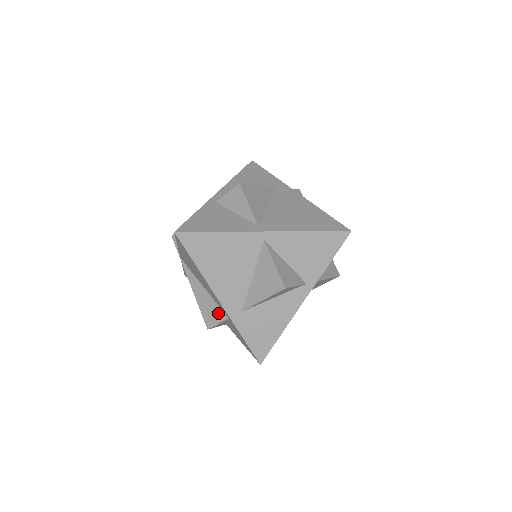
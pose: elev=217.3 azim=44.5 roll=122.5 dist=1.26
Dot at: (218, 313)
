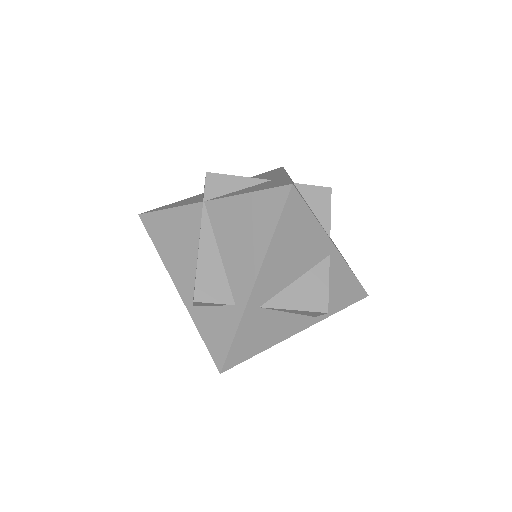
Dot at: (223, 291)
